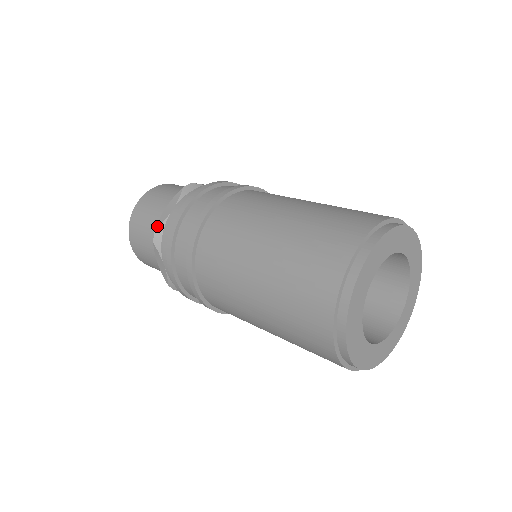
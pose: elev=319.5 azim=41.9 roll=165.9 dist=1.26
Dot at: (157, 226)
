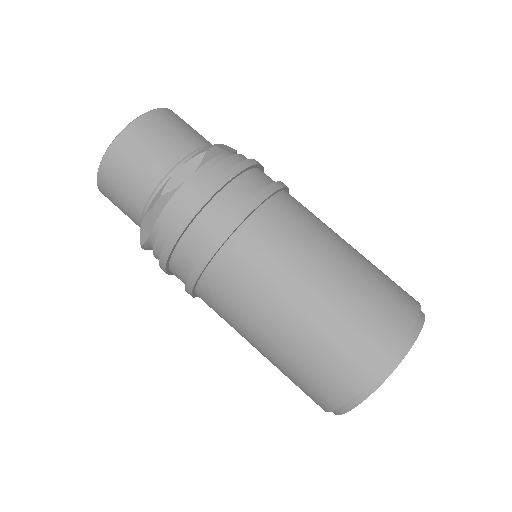
Dot at: (164, 191)
